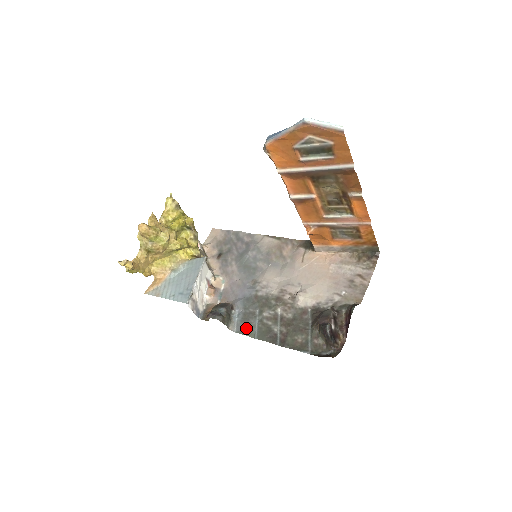
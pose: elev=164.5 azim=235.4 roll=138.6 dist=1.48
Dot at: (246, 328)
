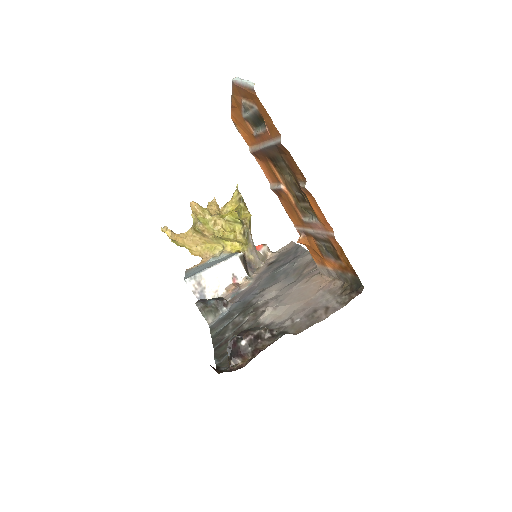
Dot at: (216, 325)
